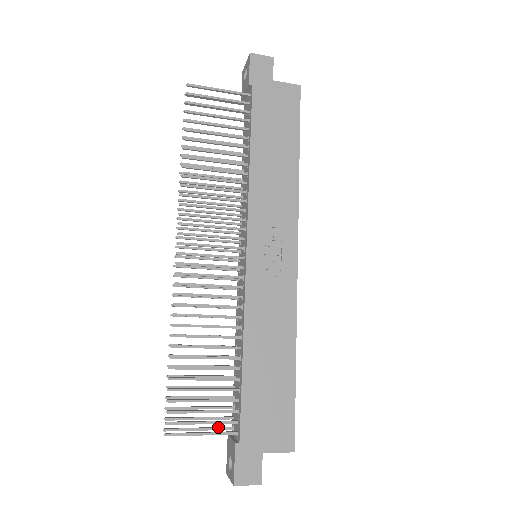
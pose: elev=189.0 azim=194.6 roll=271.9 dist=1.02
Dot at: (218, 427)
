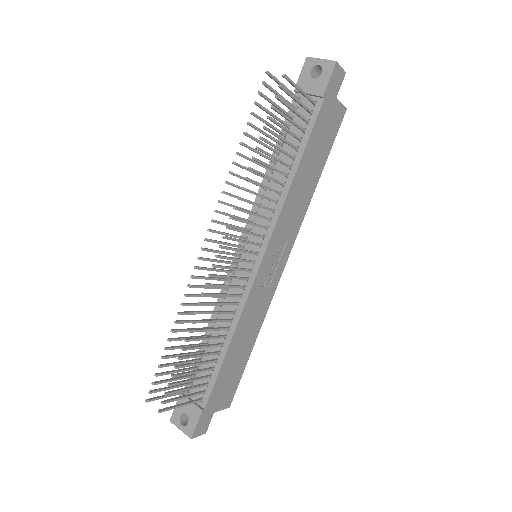
Dot at: (181, 392)
